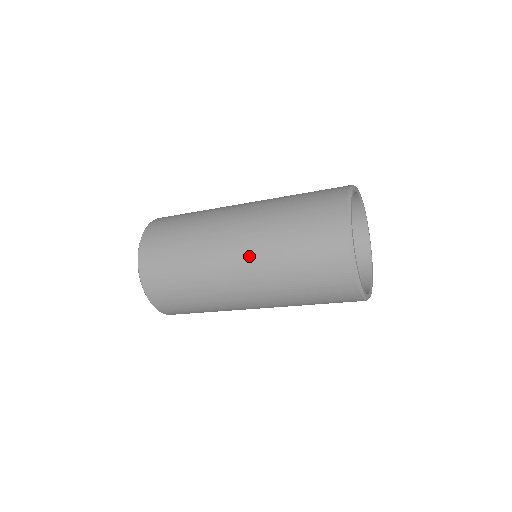
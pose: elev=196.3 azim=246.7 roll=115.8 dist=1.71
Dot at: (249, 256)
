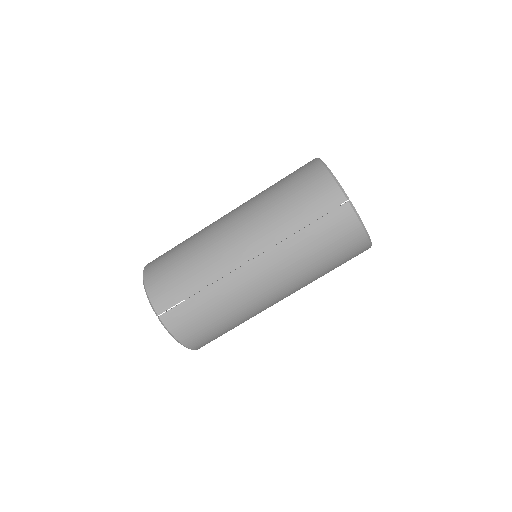
Dot at: (244, 217)
